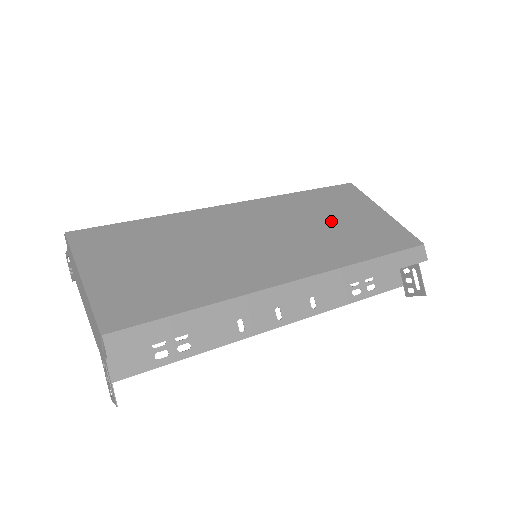
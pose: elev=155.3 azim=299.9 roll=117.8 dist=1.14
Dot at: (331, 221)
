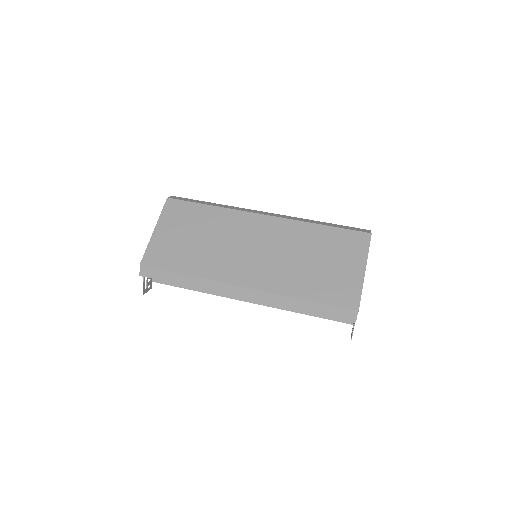
Dot at: (314, 259)
